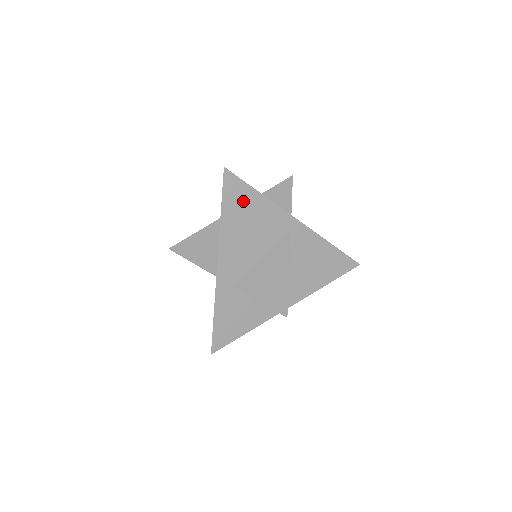
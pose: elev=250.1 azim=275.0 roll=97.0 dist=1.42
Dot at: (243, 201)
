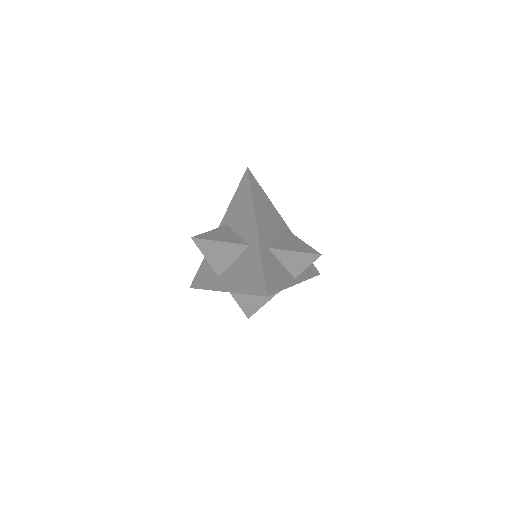
Dot at: occluded
